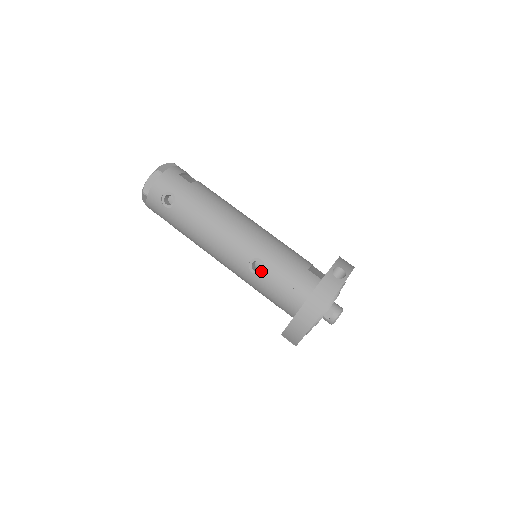
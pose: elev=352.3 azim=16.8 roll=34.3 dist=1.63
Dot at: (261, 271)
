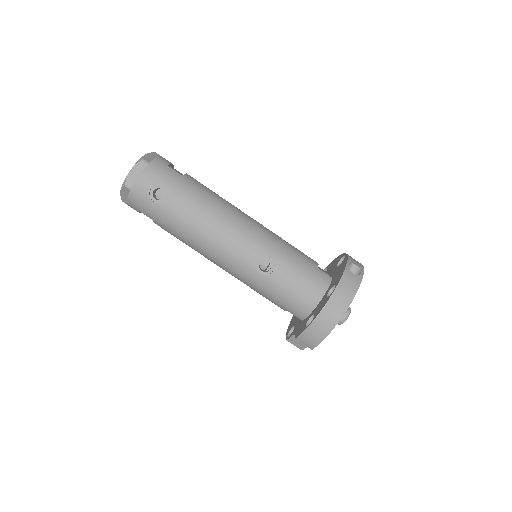
Dot at: (270, 271)
